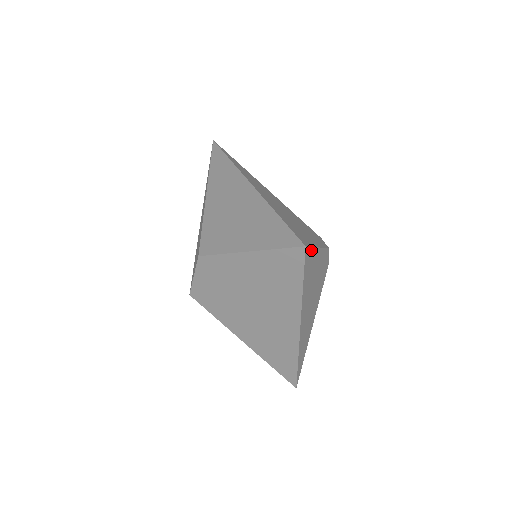
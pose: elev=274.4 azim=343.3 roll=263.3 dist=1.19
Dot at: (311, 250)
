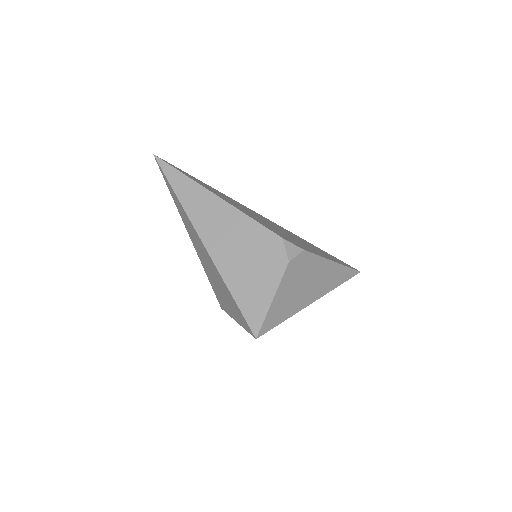
Dot at: (266, 320)
